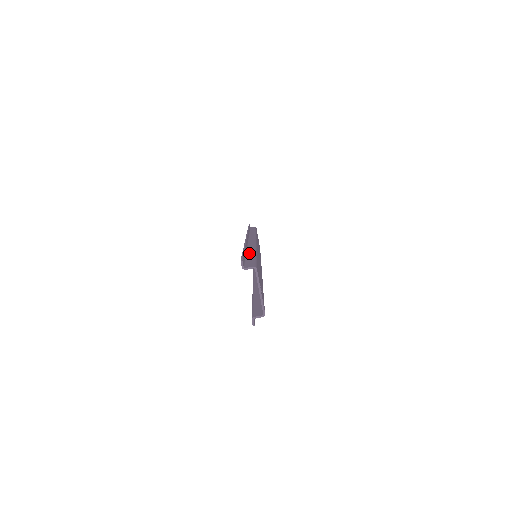
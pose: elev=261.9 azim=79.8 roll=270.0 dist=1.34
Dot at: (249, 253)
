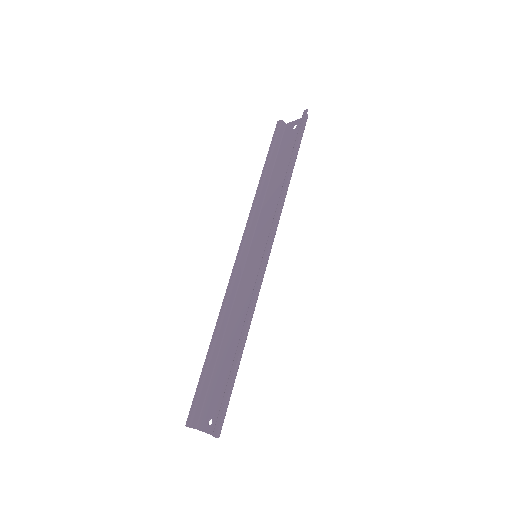
Dot at: (238, 358)
